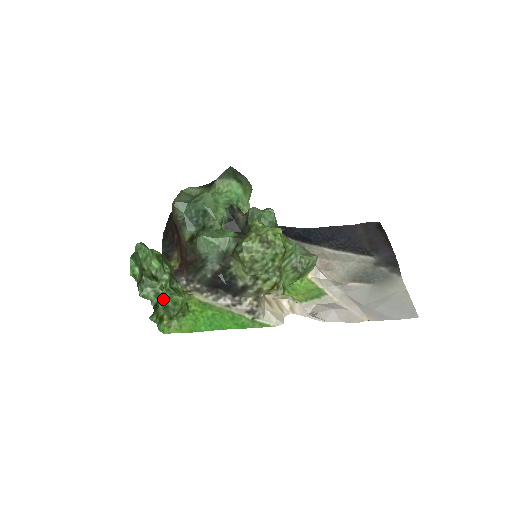
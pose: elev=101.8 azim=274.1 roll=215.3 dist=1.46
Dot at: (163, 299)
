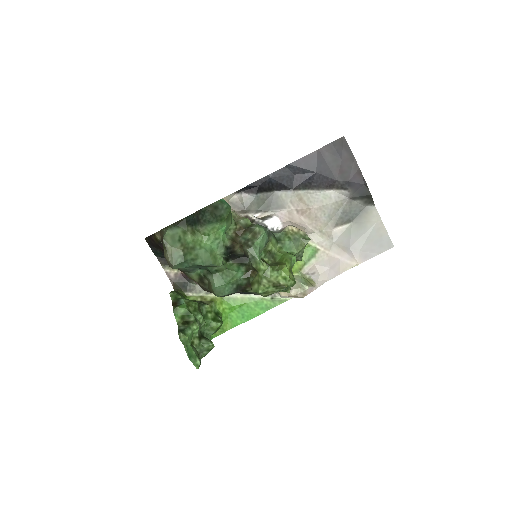
Dot at: (207, 333)
